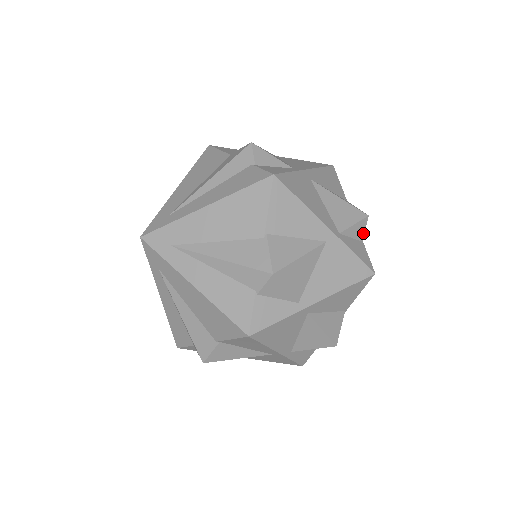
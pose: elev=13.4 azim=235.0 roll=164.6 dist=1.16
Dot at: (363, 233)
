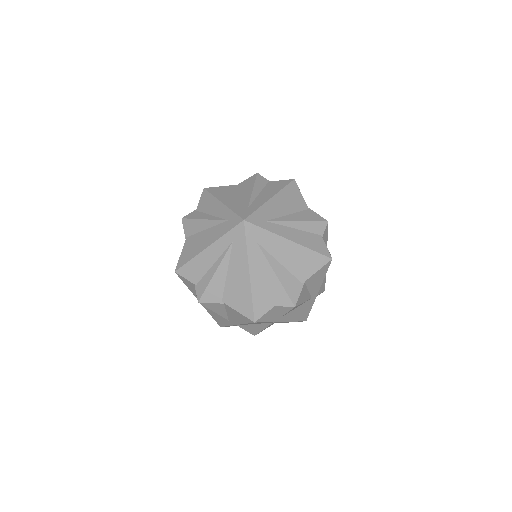
Dot at: occluded
